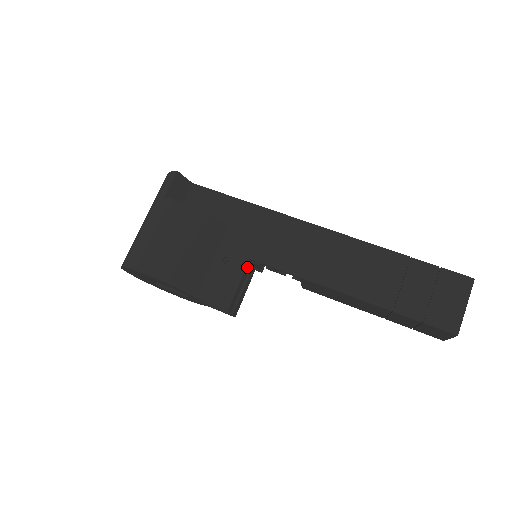
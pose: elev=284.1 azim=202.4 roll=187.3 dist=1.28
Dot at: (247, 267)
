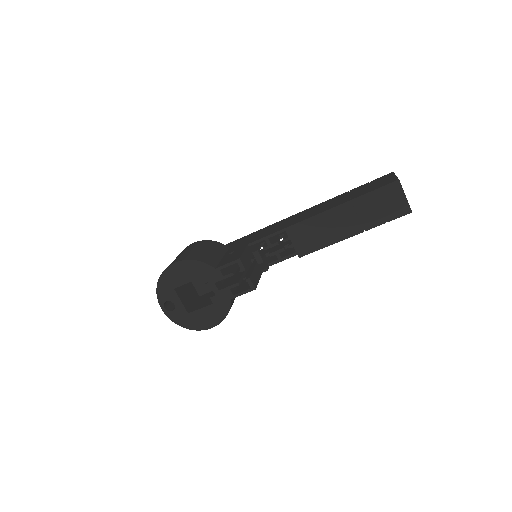
Dot at: (248, 249)
